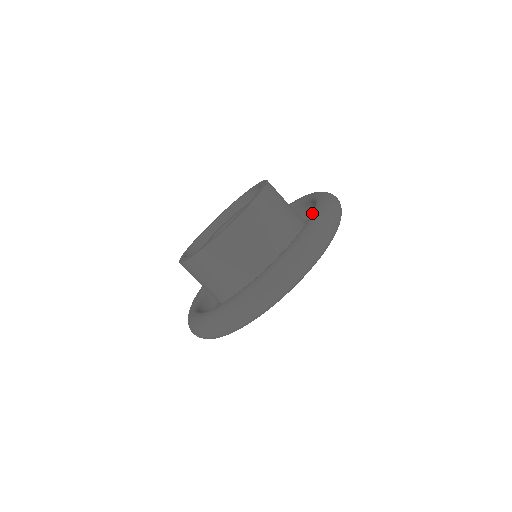
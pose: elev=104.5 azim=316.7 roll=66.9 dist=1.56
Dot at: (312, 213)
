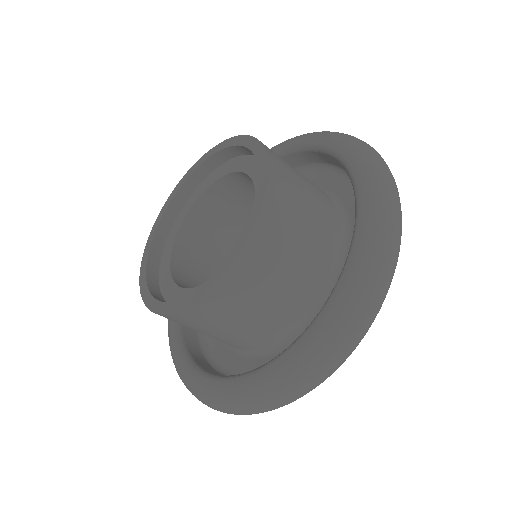
Dot at: (338, 281)
